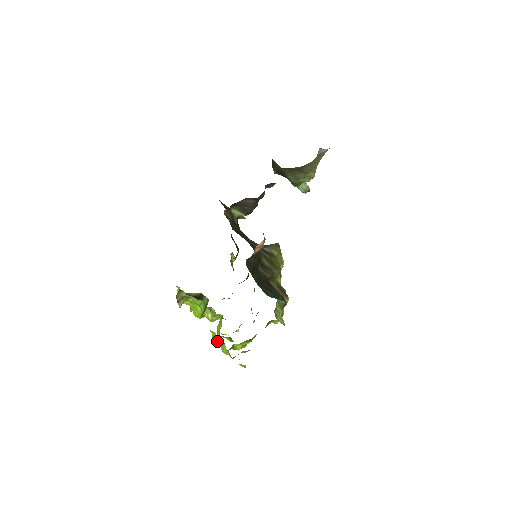
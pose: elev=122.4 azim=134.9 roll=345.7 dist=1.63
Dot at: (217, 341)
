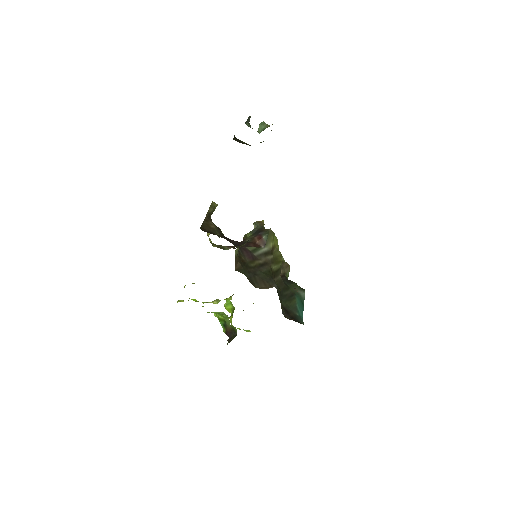
Dot at: occluded
